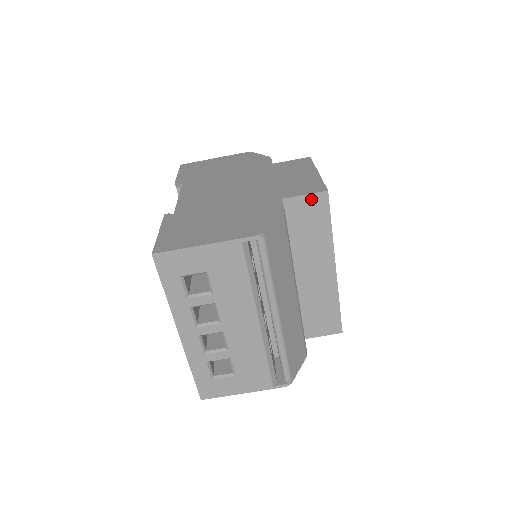
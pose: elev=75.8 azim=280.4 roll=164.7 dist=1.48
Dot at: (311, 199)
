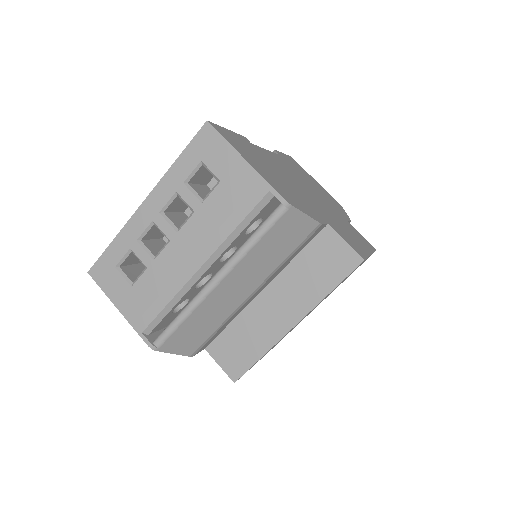
Dot at: (346, 250)
